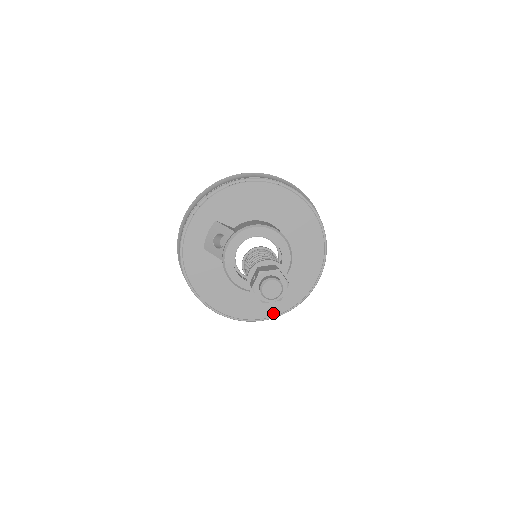
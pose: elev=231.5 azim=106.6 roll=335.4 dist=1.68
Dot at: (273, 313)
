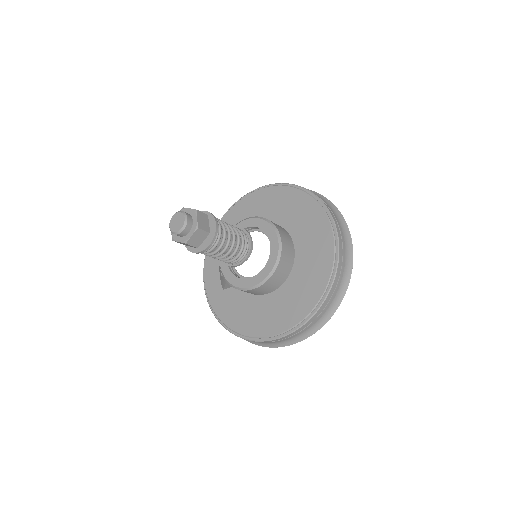
Dot at: (316, 299)
